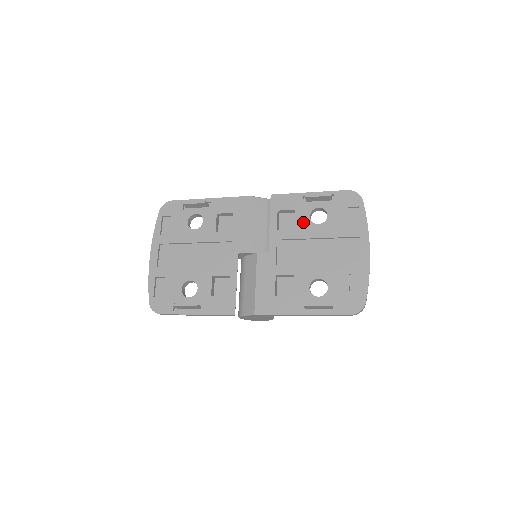
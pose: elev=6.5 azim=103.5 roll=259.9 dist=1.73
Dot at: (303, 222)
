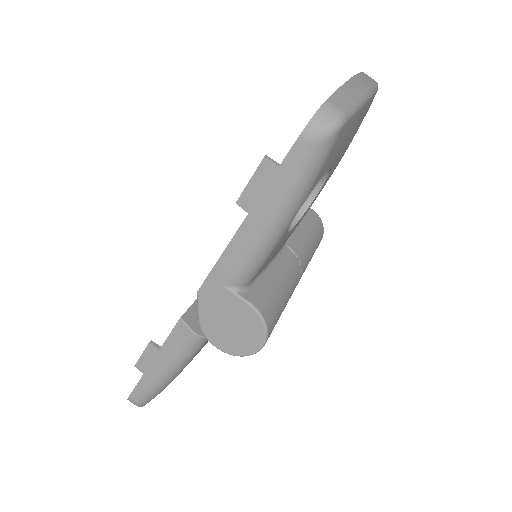
Dot at: occluded
